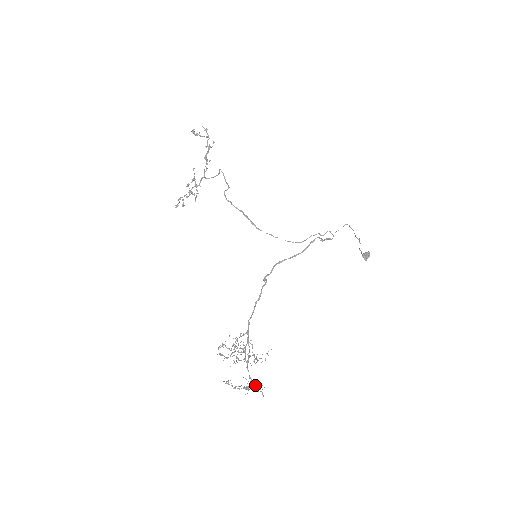
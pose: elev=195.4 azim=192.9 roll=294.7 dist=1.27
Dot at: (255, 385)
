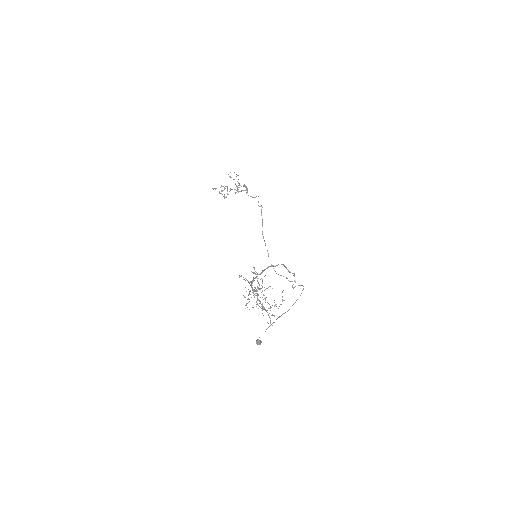
Dot at: occluded
